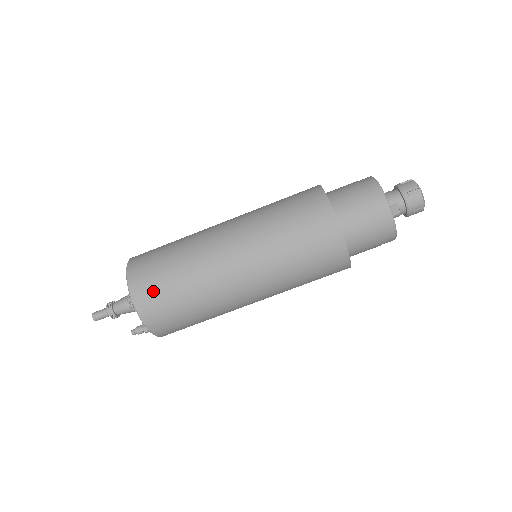
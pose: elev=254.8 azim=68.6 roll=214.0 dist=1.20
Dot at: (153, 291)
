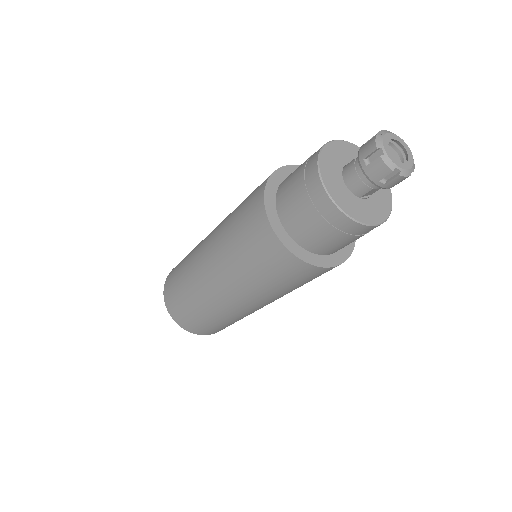
Dot at: (206, 329)
